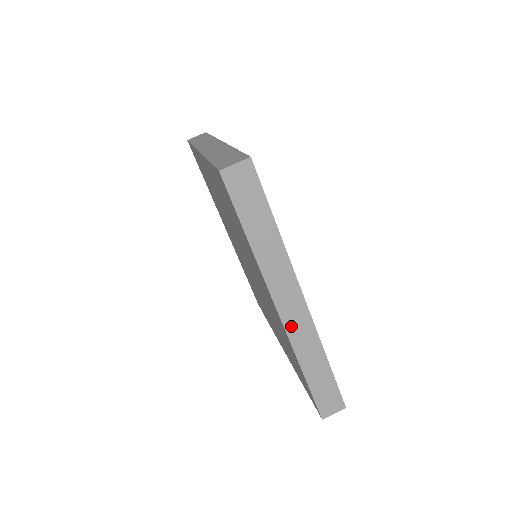
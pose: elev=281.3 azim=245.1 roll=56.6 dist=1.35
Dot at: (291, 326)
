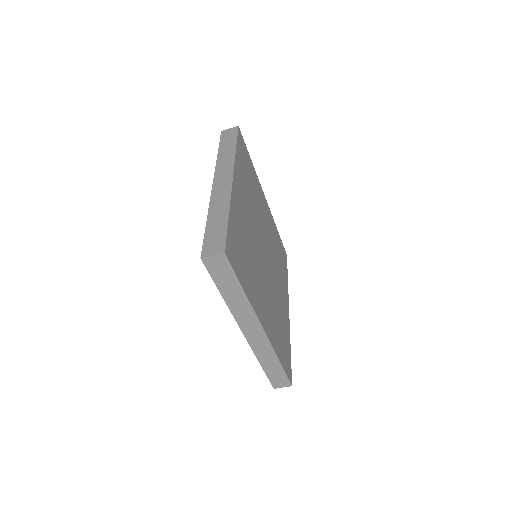
Dot at: (253, 342)
